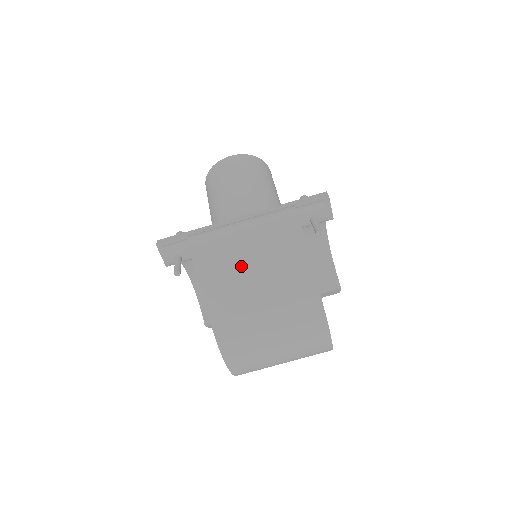
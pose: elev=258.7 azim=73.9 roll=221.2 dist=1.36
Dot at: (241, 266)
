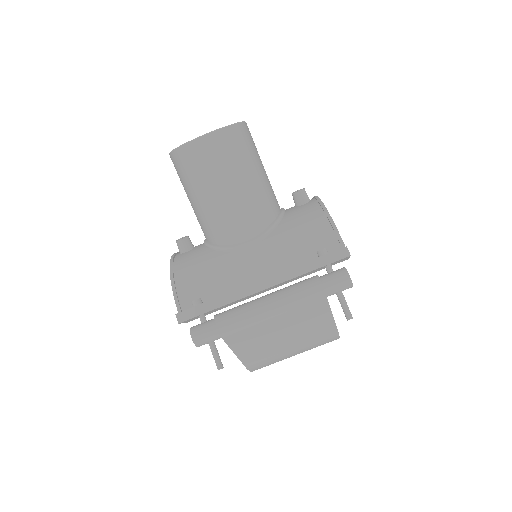
Dot at: (272, 335)
